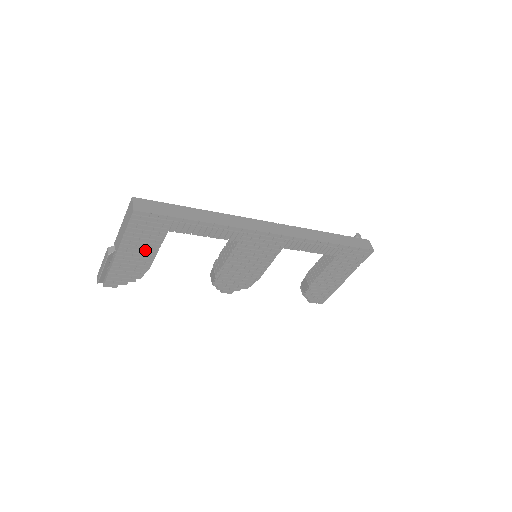
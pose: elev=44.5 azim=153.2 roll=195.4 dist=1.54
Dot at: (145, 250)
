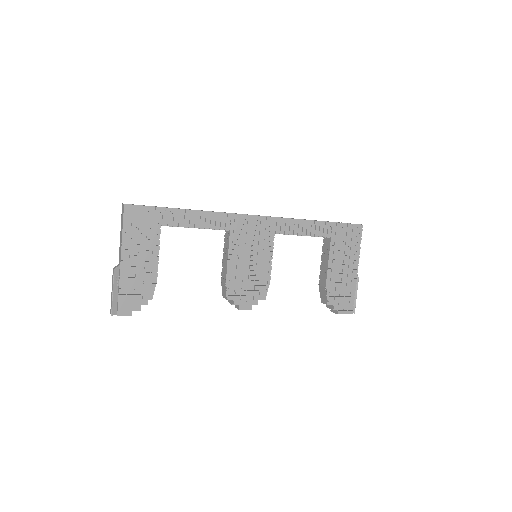
Dot at: (146, 256)
